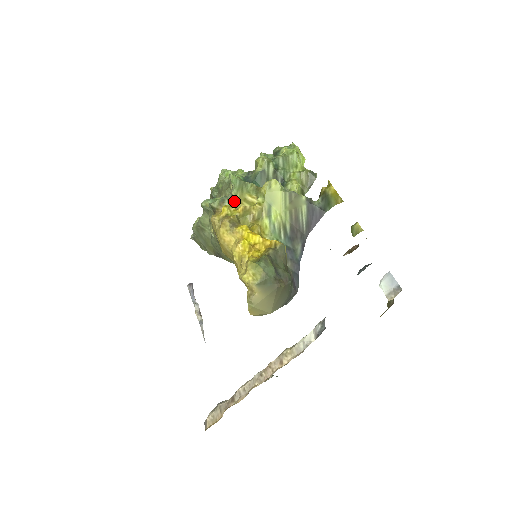
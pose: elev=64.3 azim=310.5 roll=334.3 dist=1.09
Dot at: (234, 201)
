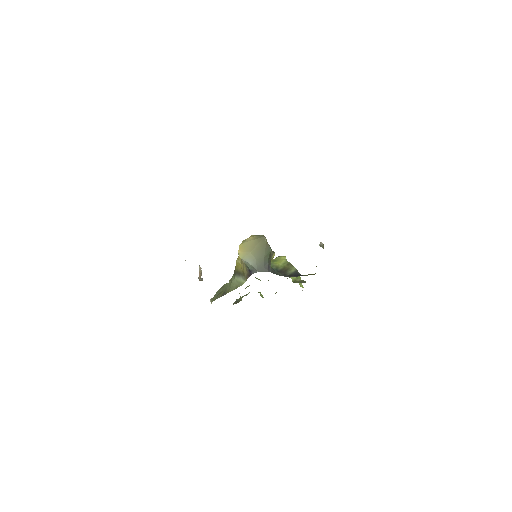
Dot at: occluded
